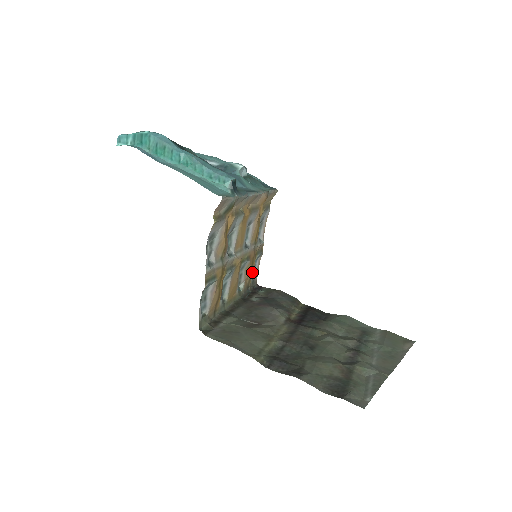
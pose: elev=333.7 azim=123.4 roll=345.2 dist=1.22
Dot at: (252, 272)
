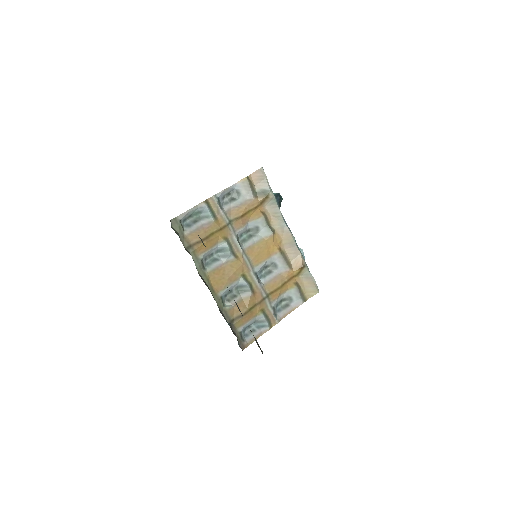
Dot at: (246, 315)
